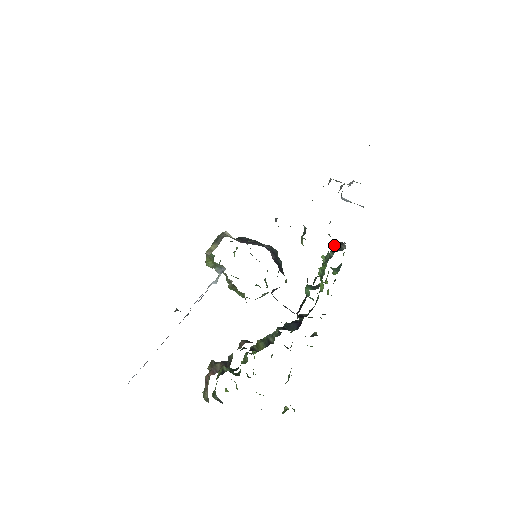
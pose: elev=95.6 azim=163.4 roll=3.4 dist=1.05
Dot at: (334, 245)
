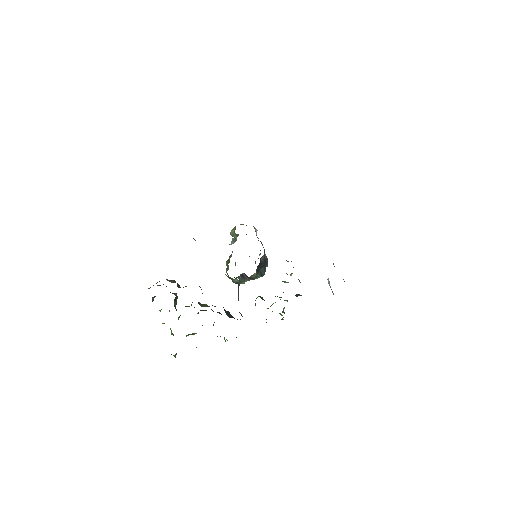
Dot at: (297, 294)
